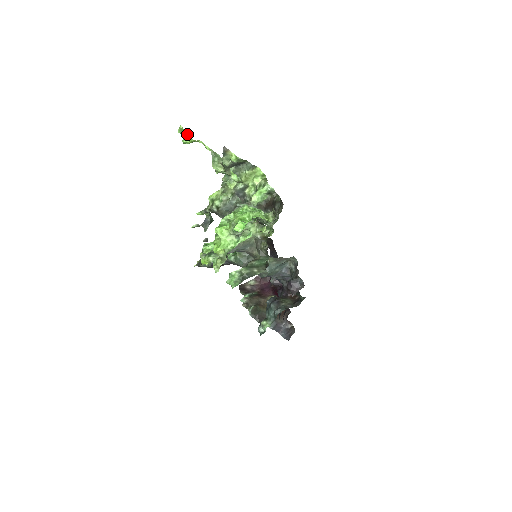
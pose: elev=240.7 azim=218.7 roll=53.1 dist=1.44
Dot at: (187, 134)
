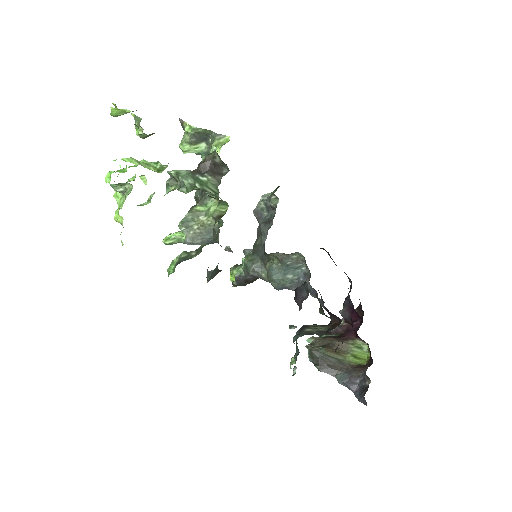
Dot at: (116, 106)
